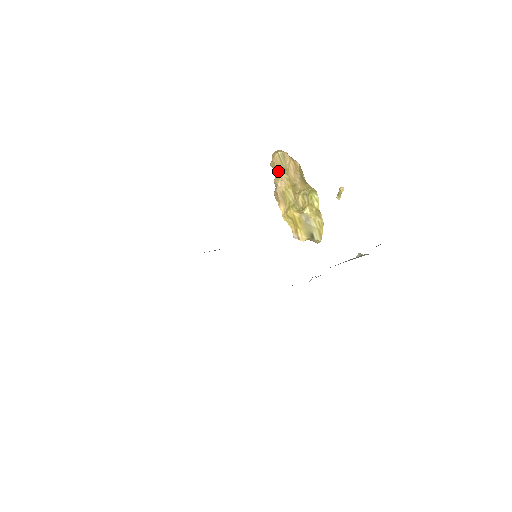
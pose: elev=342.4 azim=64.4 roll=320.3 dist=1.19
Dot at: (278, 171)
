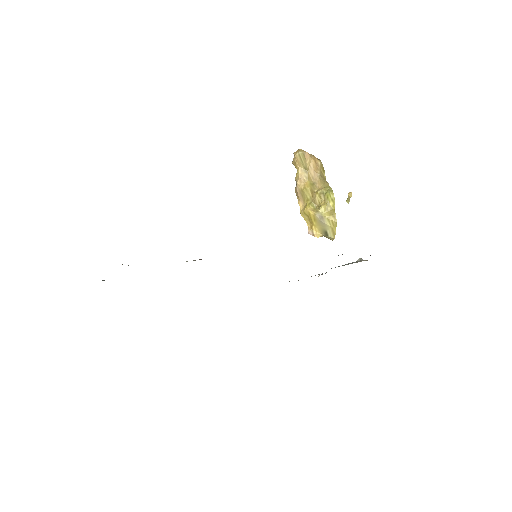
Dot at: (298, 169)
